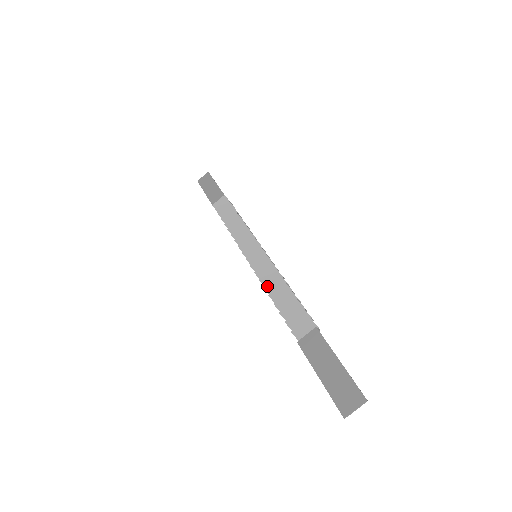
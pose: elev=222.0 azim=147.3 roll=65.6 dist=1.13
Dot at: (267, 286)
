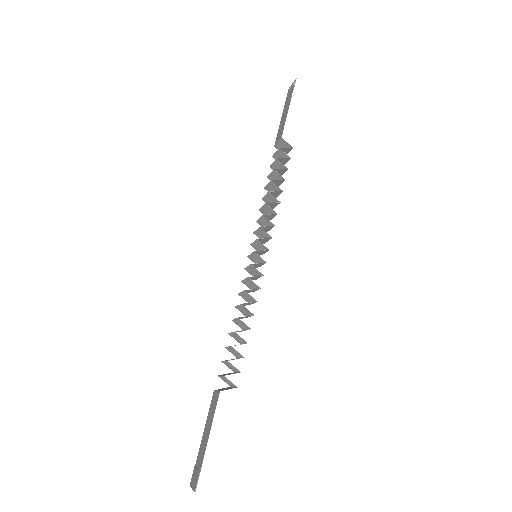
Dot at: (237, 307)
